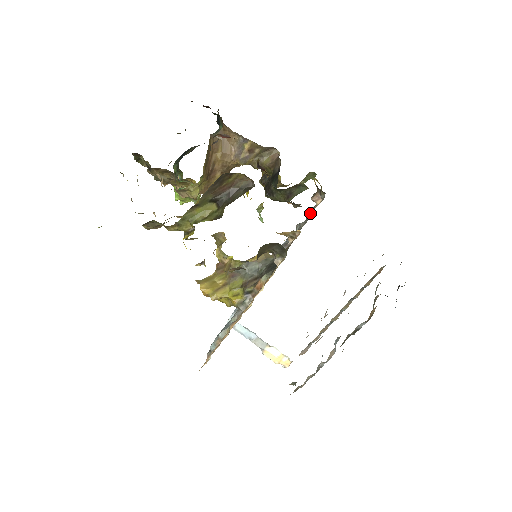
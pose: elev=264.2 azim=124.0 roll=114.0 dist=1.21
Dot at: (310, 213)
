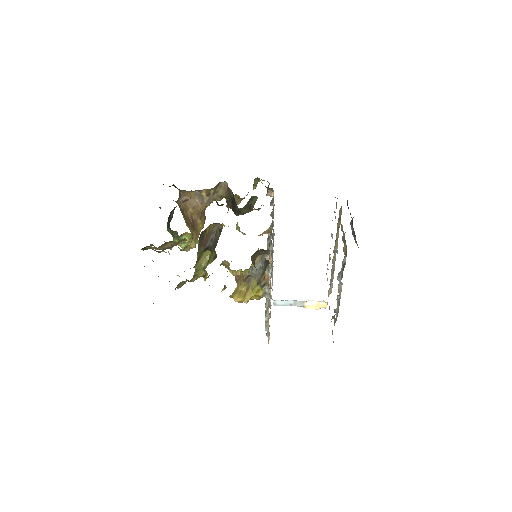
Dot at: occluded
